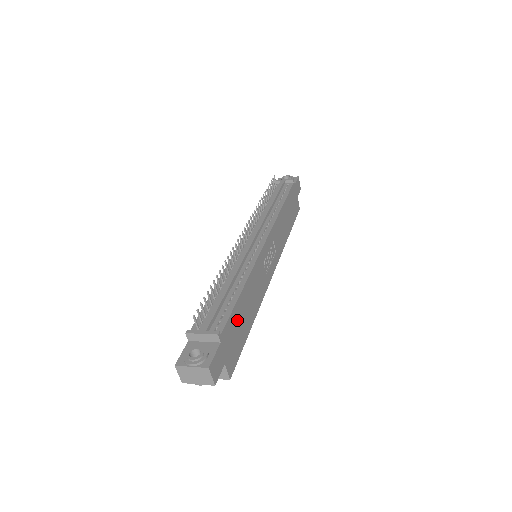
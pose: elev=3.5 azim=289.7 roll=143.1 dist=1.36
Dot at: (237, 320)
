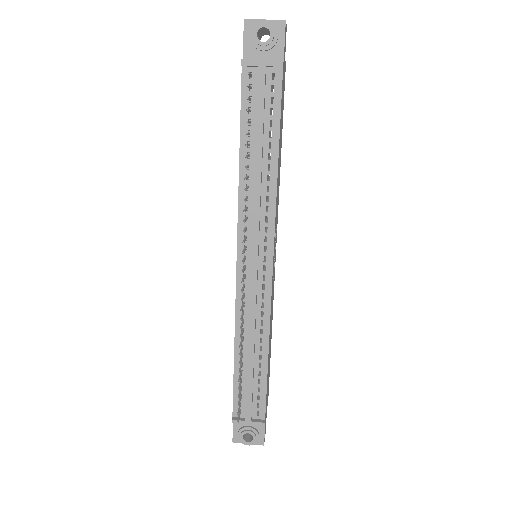
Dot at: occluded
